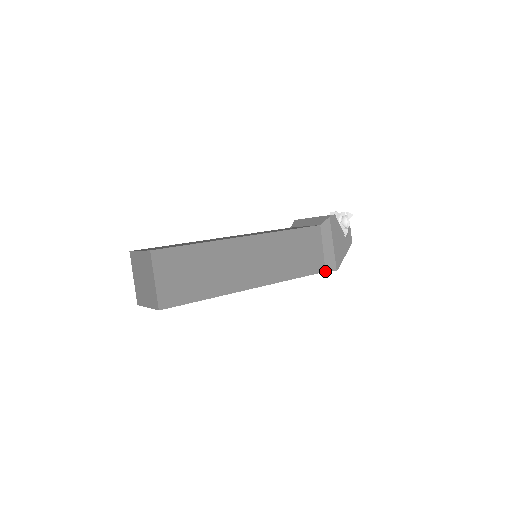
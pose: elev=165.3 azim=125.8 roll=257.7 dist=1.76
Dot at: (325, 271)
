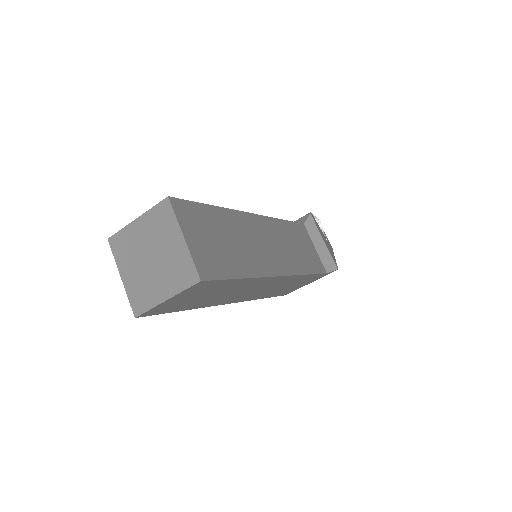
Dot at: (326, 273)
